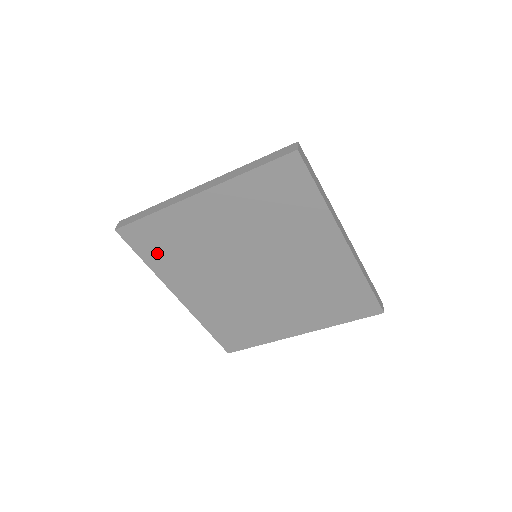
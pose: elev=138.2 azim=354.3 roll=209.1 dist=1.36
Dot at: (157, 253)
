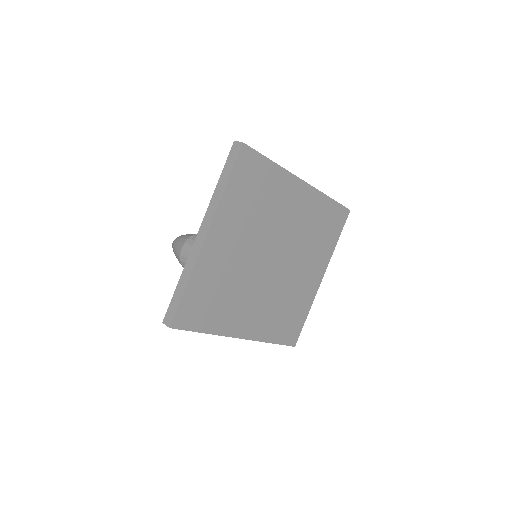
Dot at: (208, 315)
